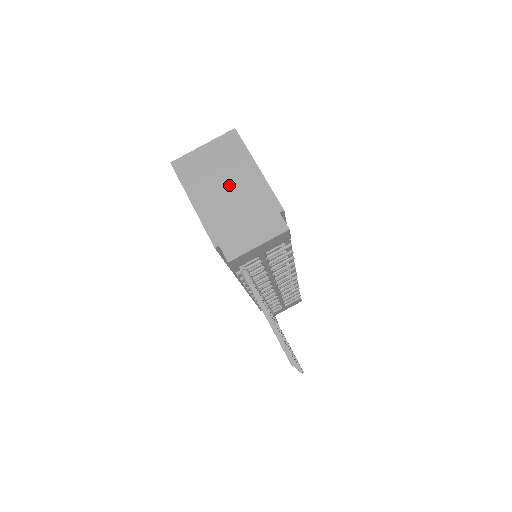
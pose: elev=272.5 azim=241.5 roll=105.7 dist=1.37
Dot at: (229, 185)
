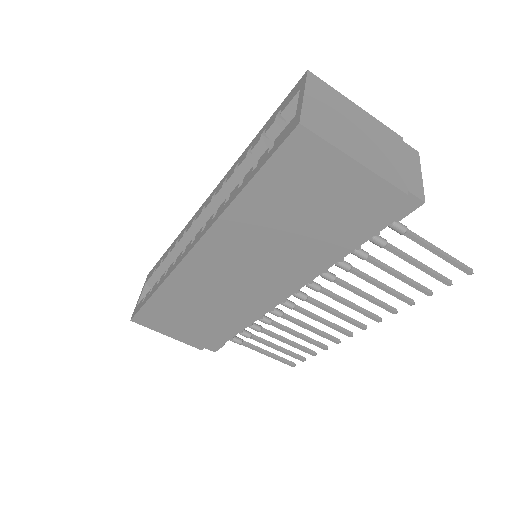
Dot at: (359, 130)
